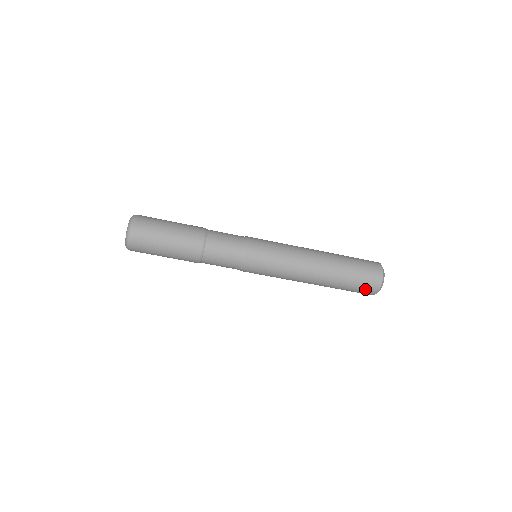
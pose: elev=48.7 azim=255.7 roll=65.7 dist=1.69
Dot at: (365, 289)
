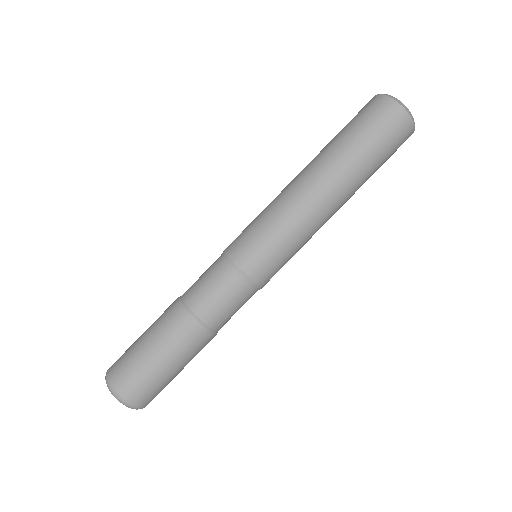
Dot at: (372, 113)
